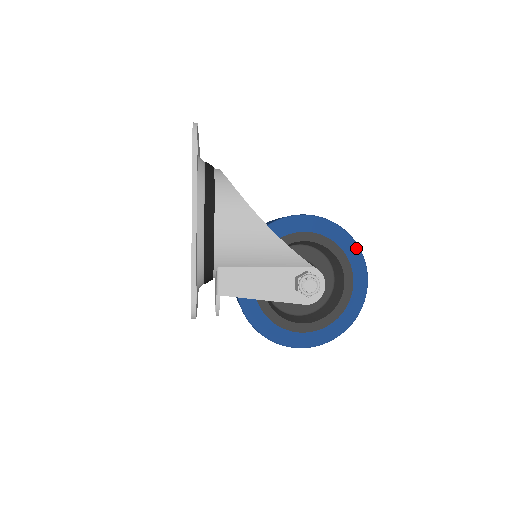
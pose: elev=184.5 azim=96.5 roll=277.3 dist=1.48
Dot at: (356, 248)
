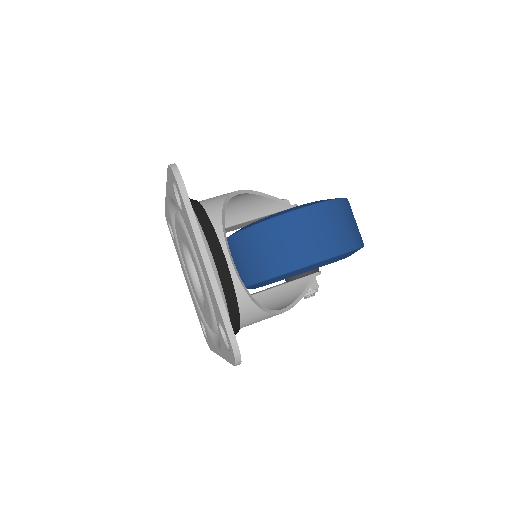
Dot at: occluded
